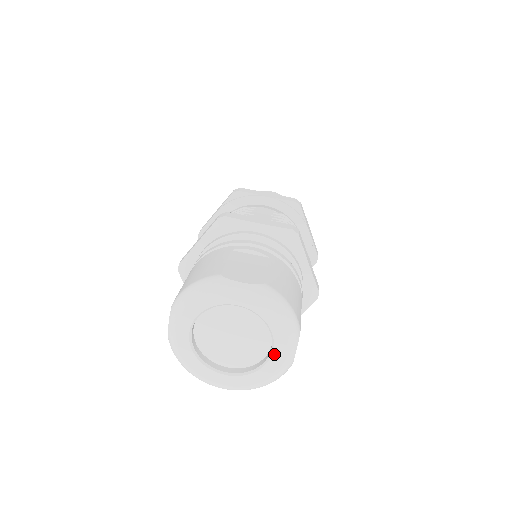
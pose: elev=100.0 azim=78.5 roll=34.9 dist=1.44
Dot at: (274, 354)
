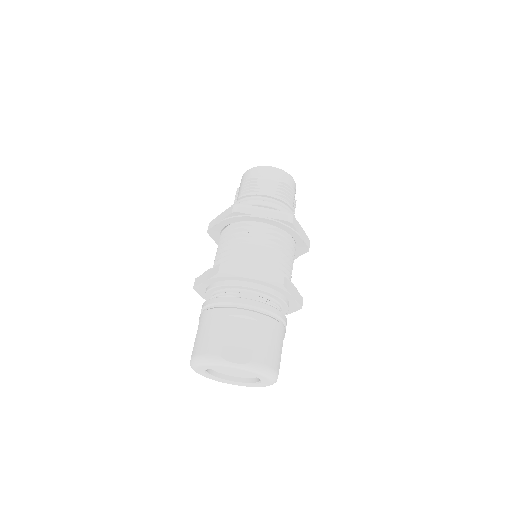
Dot at: (262, 383)
